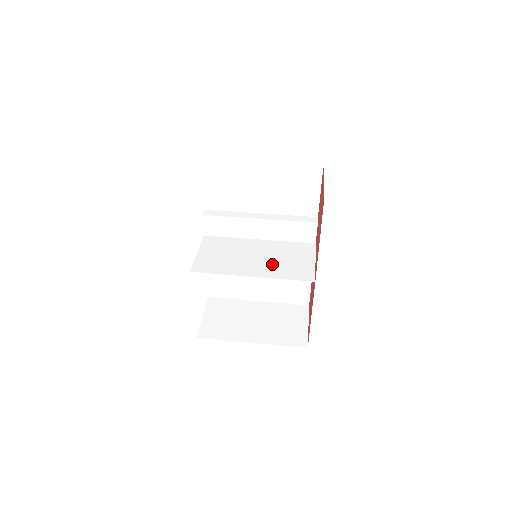
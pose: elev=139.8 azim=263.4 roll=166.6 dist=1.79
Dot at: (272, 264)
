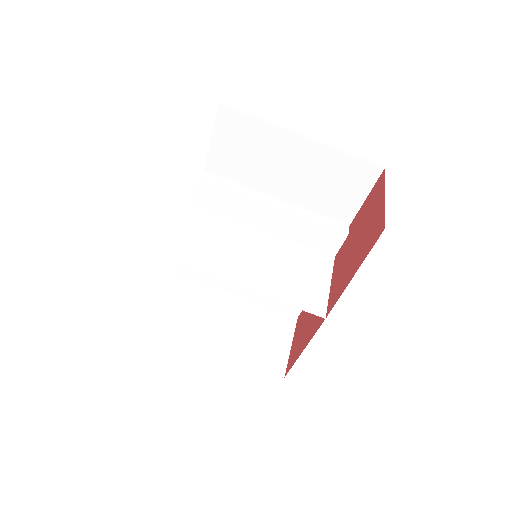
Dot at: (275, 275)
